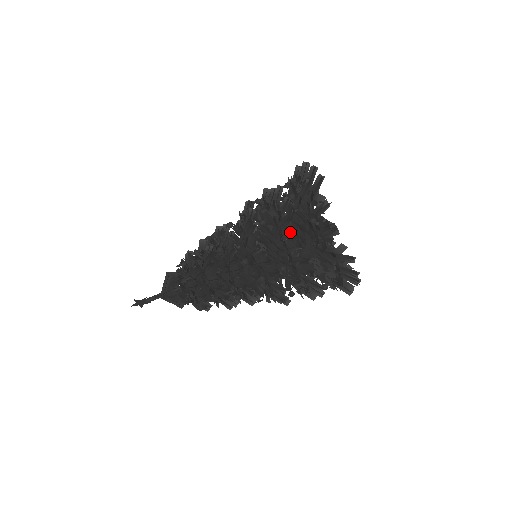
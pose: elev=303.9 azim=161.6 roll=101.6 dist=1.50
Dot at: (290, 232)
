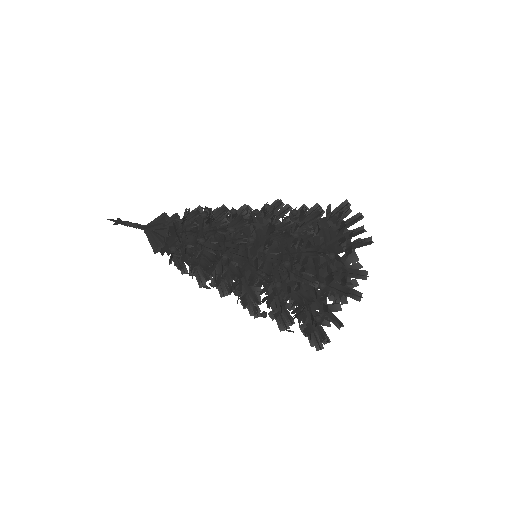
Dot at: occluded
